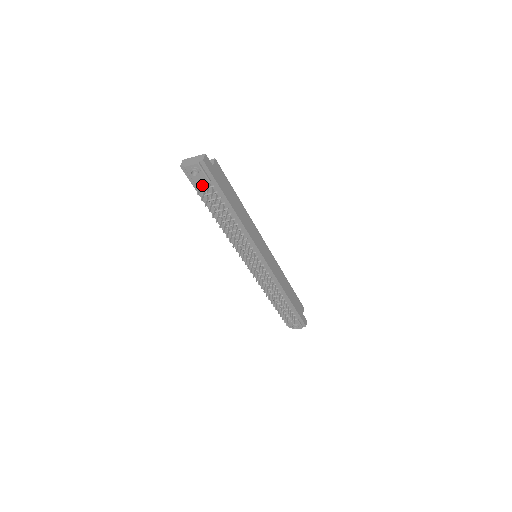
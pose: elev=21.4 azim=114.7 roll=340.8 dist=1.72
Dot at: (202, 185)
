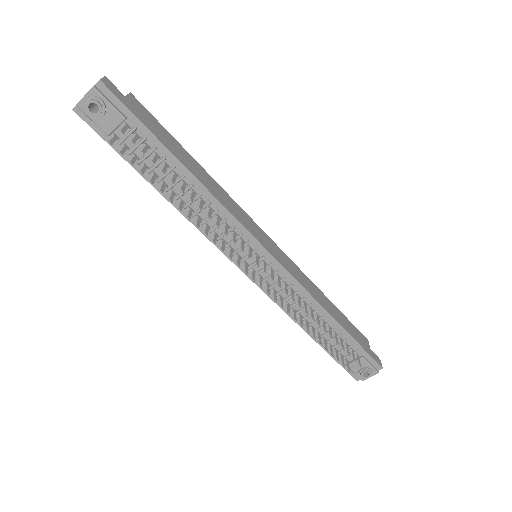
Dot at: (118, 134)
